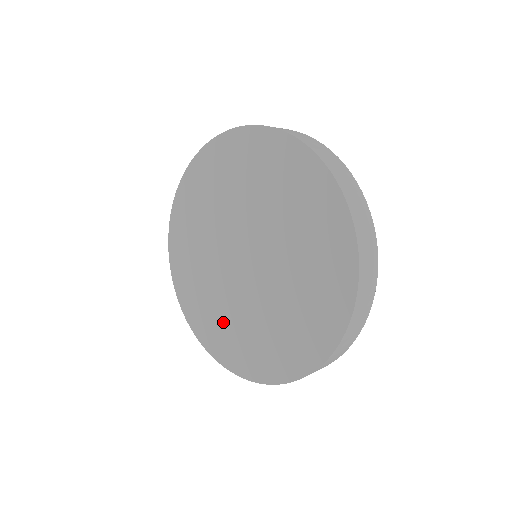
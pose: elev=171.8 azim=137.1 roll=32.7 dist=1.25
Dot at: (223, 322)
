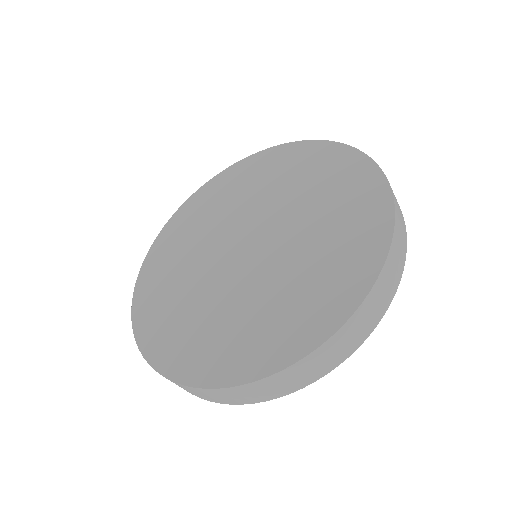
Dot at: (174, 297)
